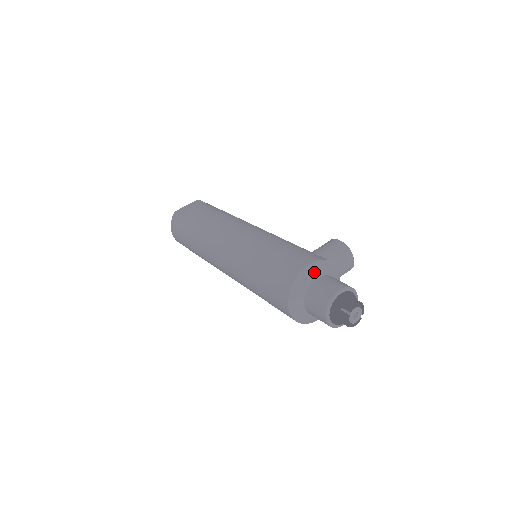
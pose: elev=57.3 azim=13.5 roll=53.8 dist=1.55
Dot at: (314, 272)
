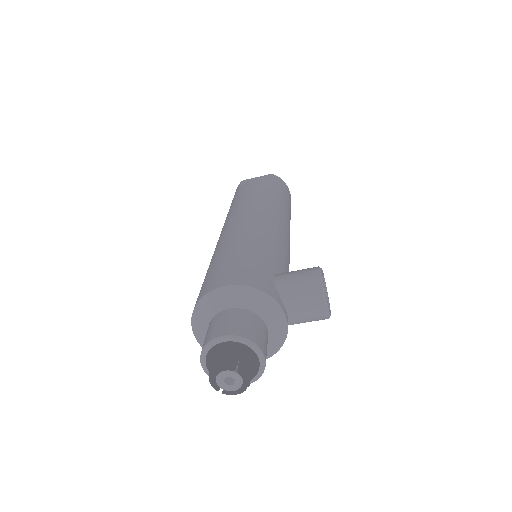
Dot at: (229, 299)
